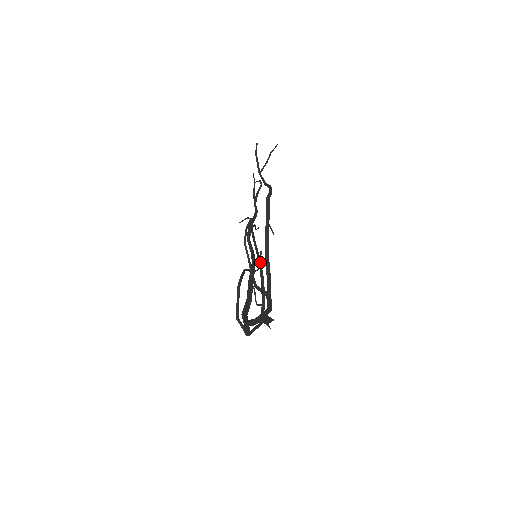
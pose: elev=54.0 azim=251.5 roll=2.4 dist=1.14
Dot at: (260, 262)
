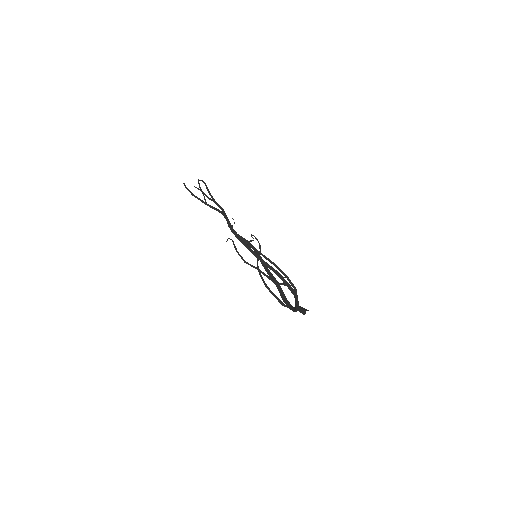
Dot at: (260, 253)
